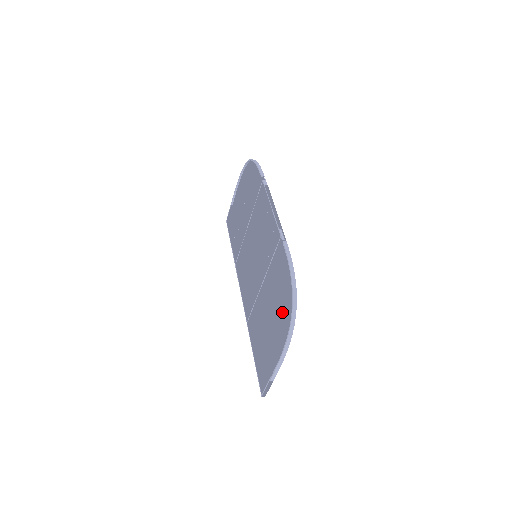
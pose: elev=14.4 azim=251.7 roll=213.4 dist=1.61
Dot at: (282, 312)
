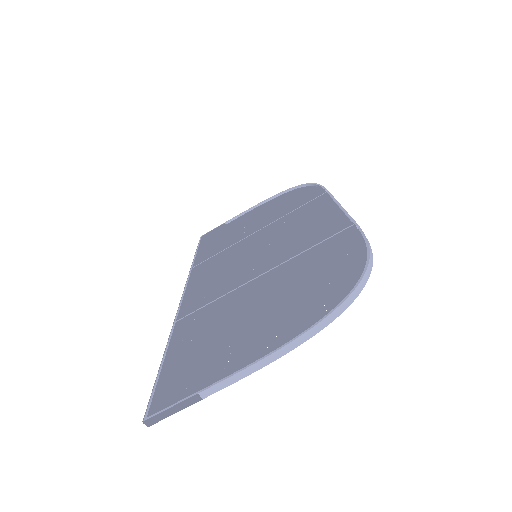
Dot at: (306, 300)
